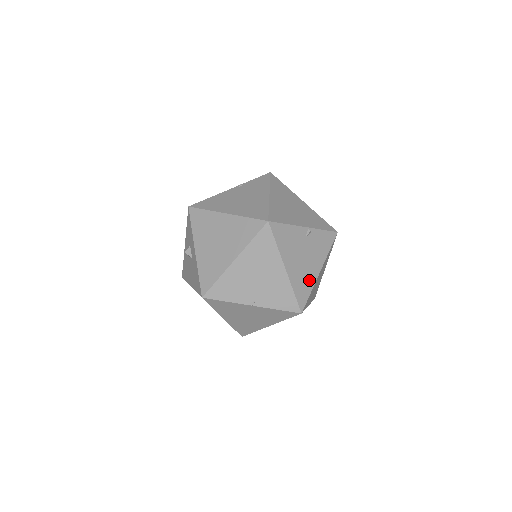
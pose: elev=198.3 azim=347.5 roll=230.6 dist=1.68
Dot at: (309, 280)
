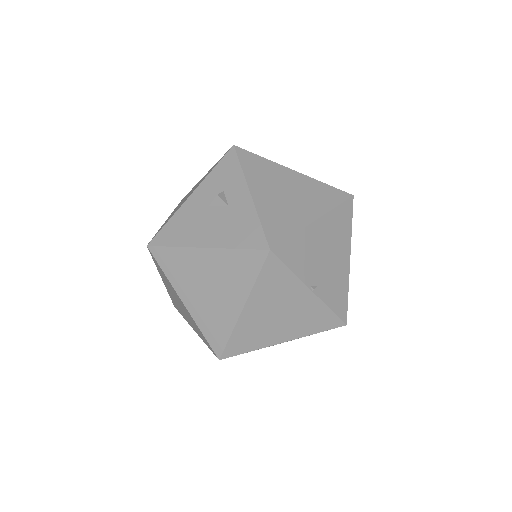
Dot at: occluded
